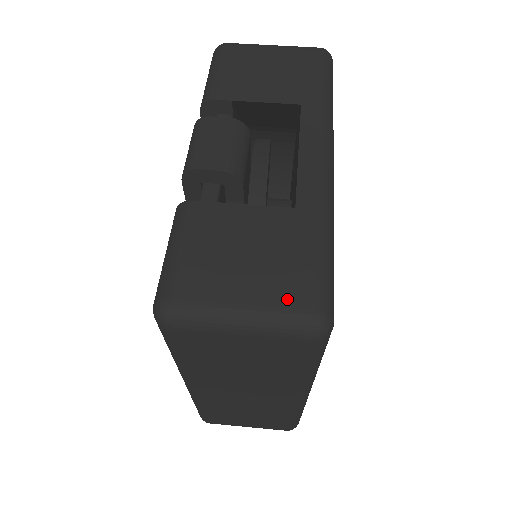
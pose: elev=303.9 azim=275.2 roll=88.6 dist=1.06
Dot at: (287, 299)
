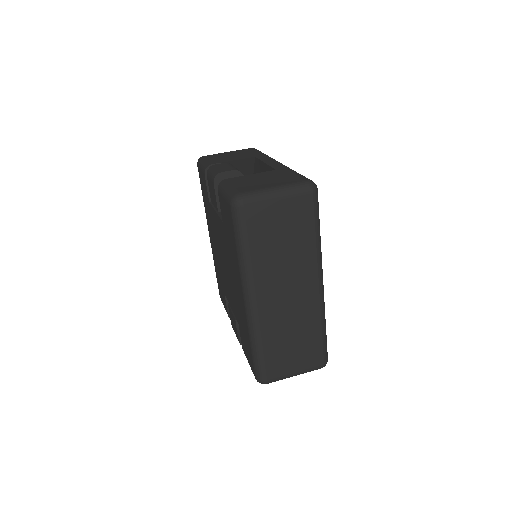
Dot at: (292, 181)
